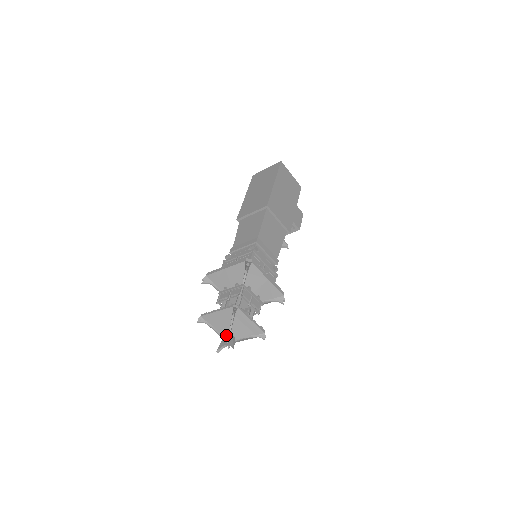
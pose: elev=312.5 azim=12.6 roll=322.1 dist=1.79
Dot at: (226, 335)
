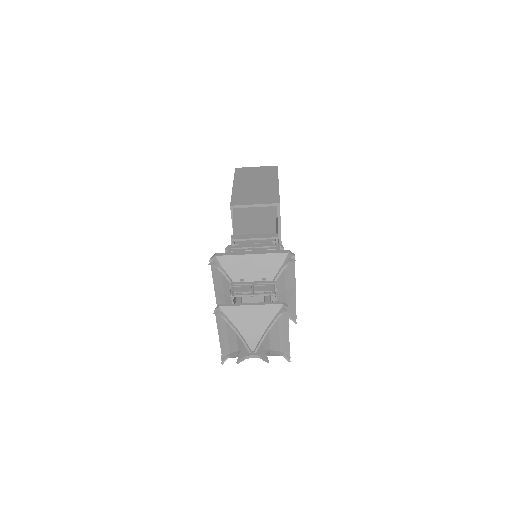
Dot at: (255, 341)
